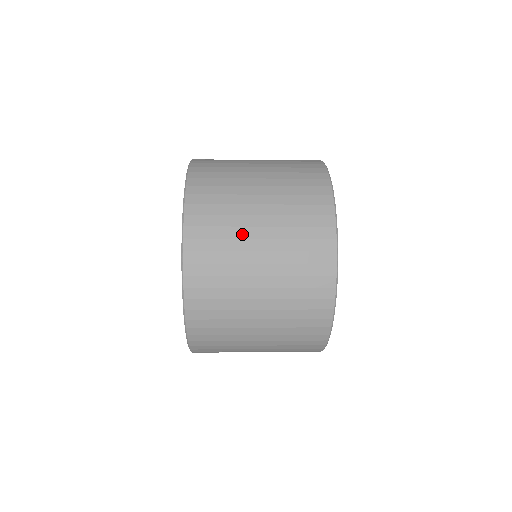
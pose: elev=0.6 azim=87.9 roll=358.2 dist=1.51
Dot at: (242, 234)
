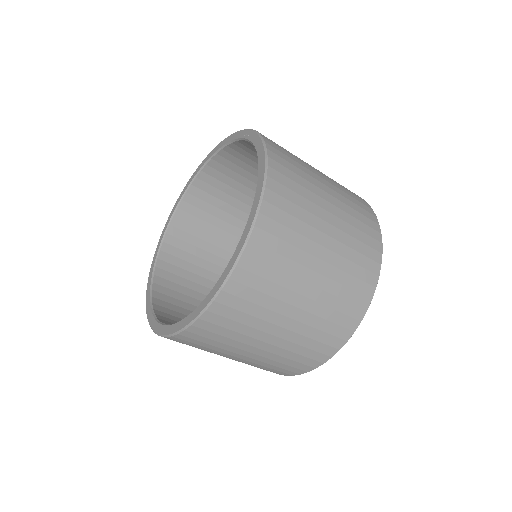
Dot at: (298, 273)
